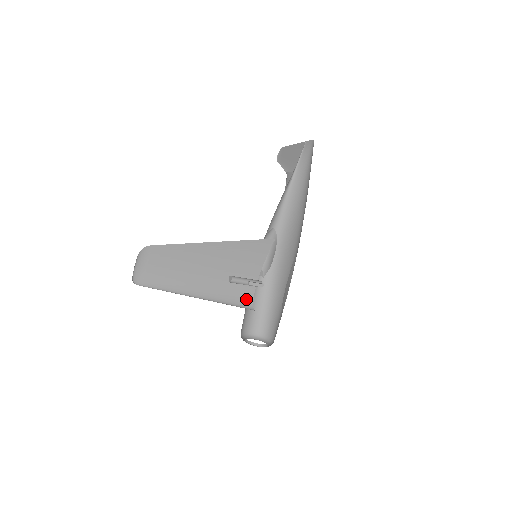
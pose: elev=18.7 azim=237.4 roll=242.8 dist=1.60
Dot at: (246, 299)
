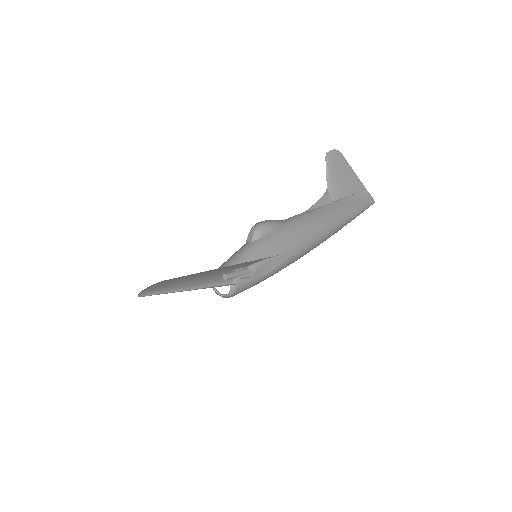
Dot at: occluded
